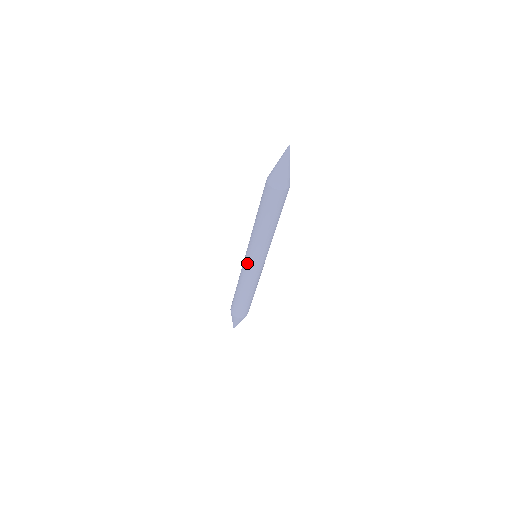
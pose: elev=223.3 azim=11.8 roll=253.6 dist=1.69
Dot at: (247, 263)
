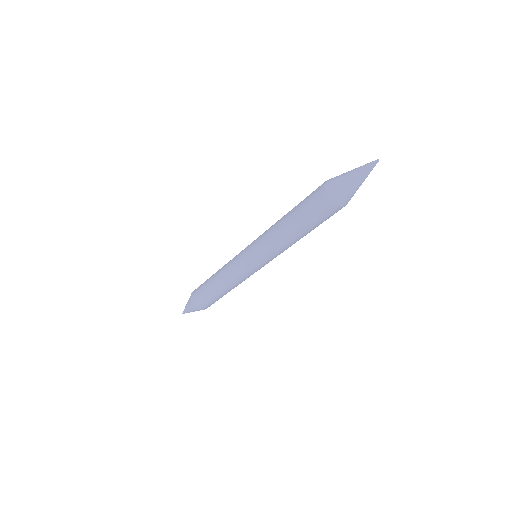
Dot at: (244, 263)
